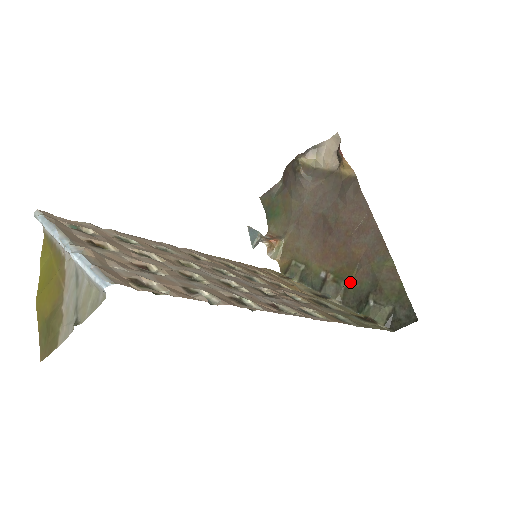
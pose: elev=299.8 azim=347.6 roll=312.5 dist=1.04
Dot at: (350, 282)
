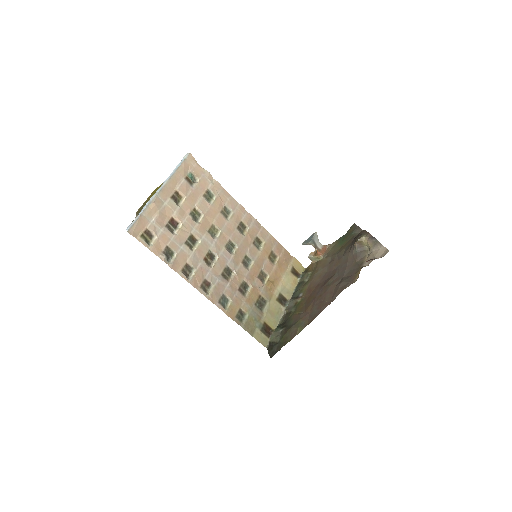
Dot at: (294, 313)
